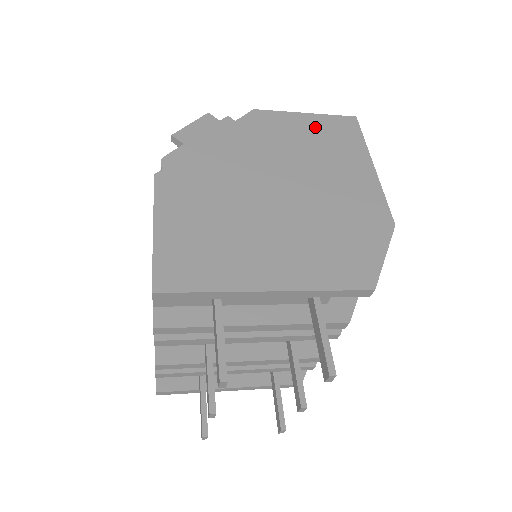
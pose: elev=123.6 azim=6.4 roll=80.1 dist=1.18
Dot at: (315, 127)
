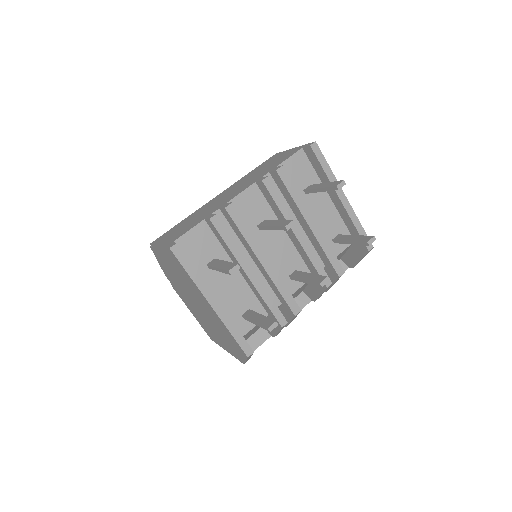
Dot at: occluded
